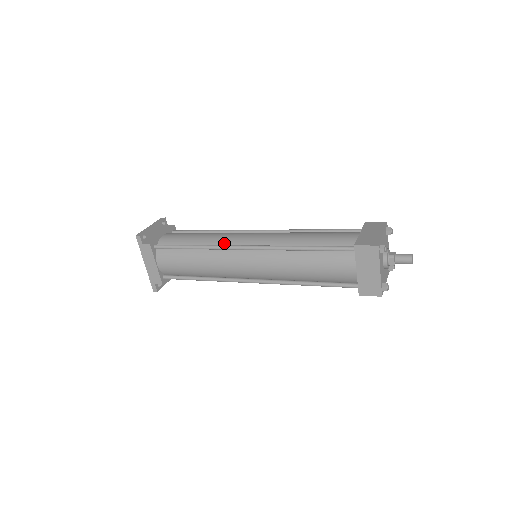
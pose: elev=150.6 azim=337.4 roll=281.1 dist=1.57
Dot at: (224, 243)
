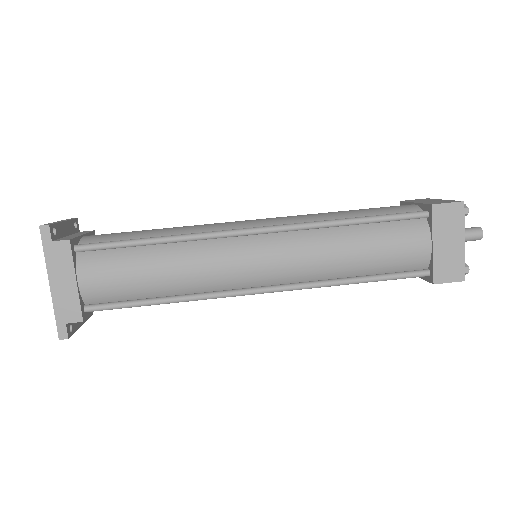
Dot at: occluded
